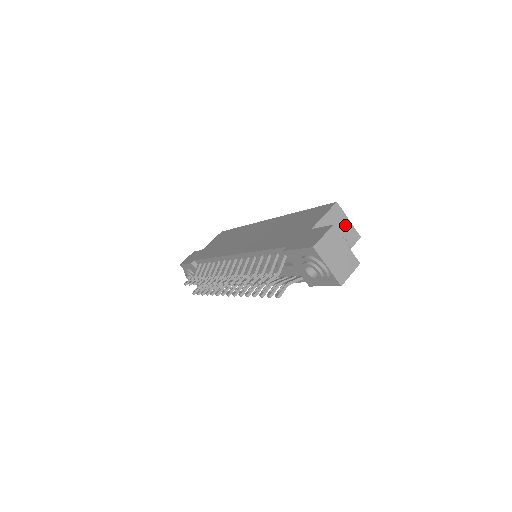
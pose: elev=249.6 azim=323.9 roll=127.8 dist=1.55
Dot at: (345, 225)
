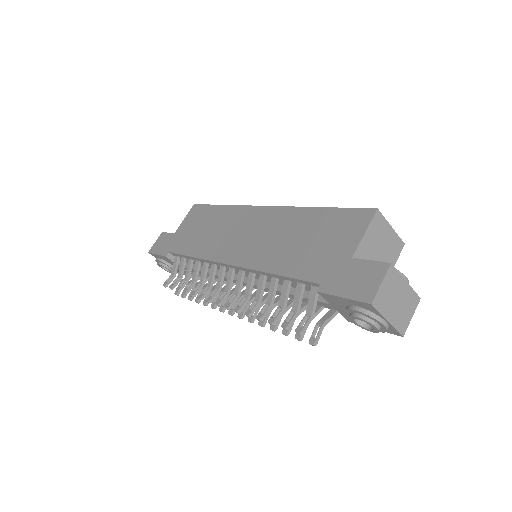
Dot at: (388, 236)
